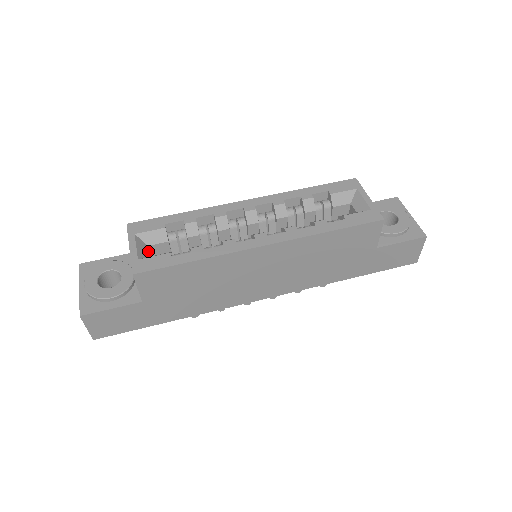
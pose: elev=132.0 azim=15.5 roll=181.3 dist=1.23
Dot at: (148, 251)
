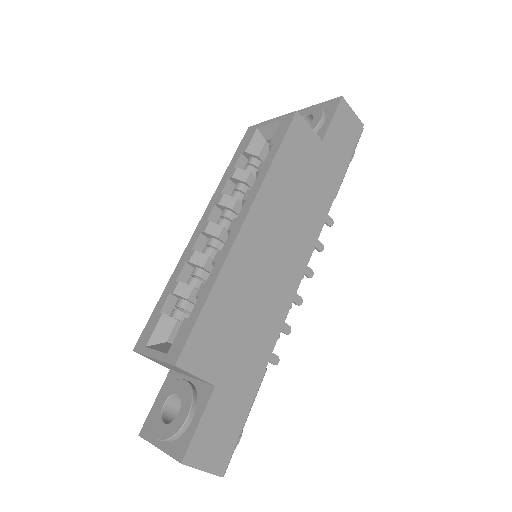
Dot at: (170, 344)
